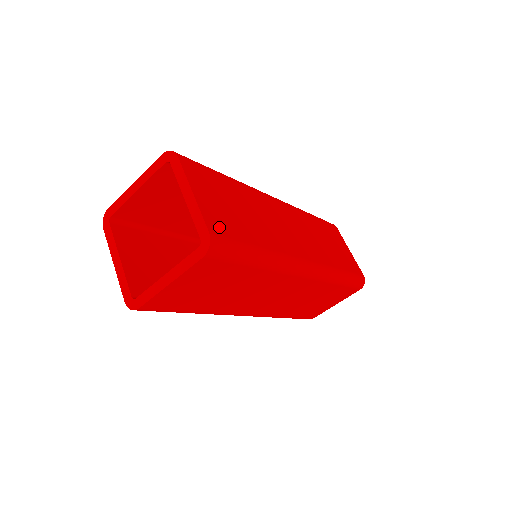
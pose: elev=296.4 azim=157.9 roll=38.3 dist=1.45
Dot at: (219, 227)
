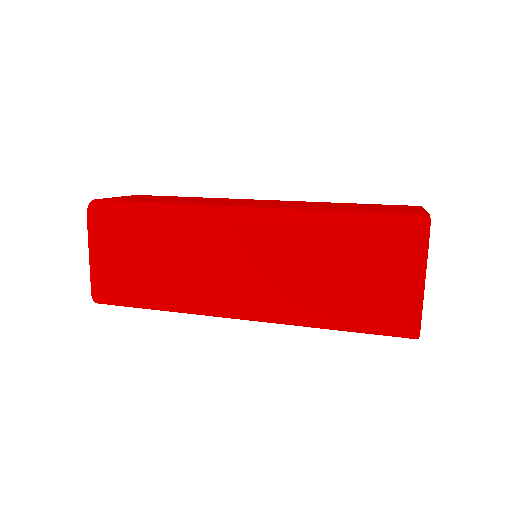
Dot at: occluded
